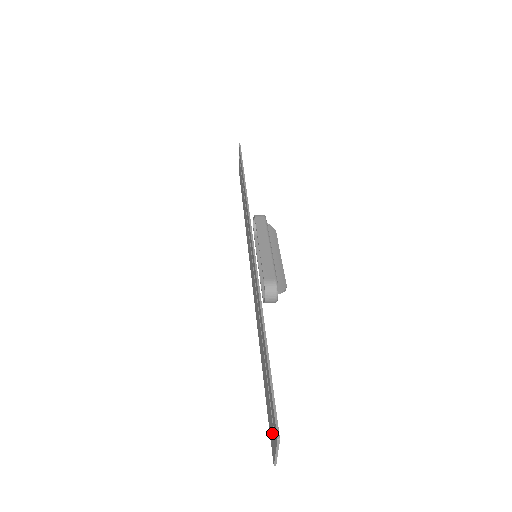
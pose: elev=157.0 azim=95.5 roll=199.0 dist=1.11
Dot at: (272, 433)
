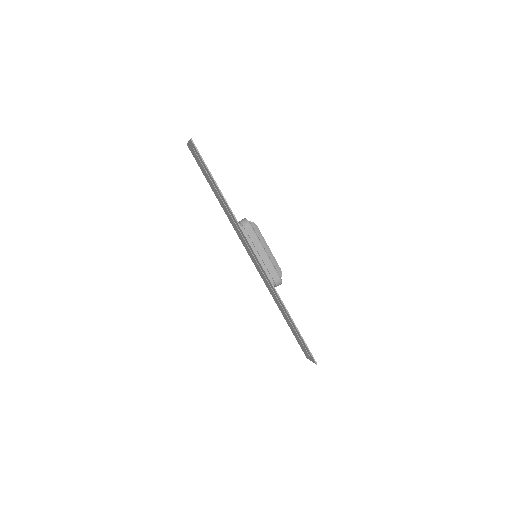
Dot at: (306, 353)
